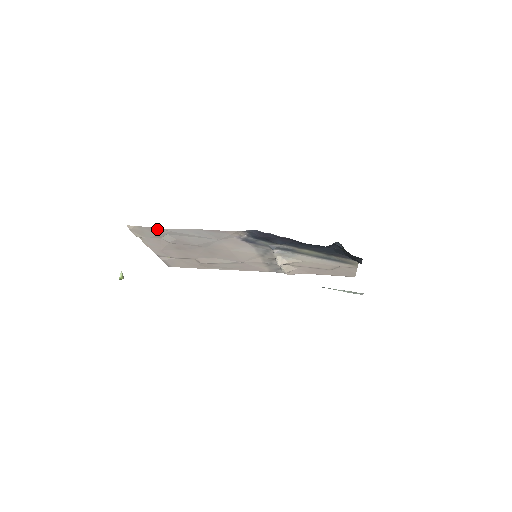
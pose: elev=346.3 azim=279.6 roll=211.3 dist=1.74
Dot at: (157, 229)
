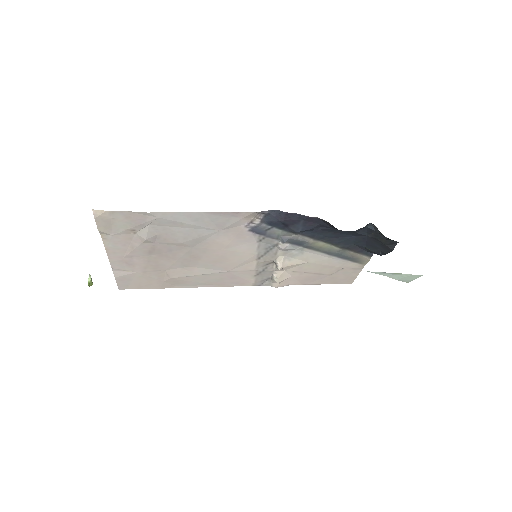
Dot at: (139, 215)
